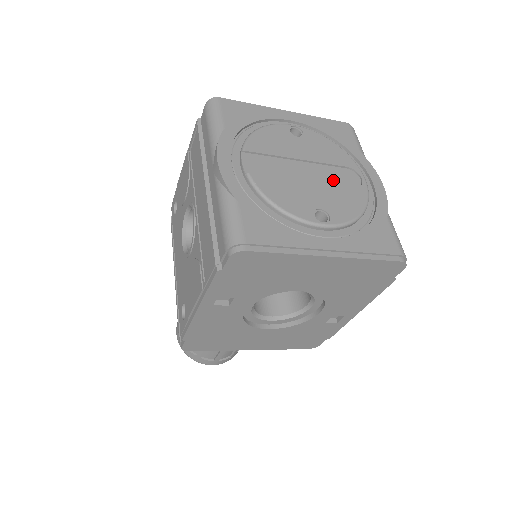
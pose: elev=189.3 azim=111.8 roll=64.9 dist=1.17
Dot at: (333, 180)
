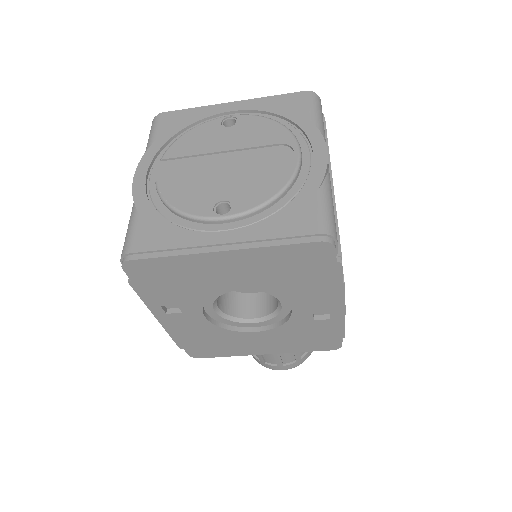
Dot at: (256, 164)
